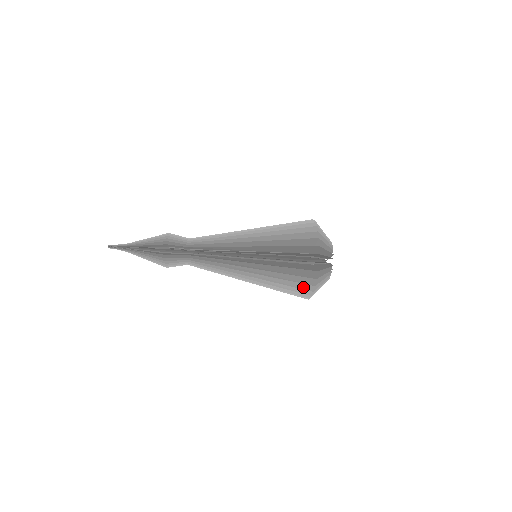
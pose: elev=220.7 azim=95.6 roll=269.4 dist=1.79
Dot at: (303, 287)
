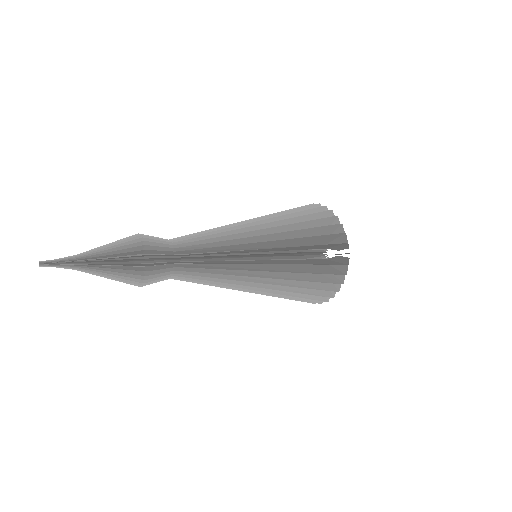
Dot at: occluded
